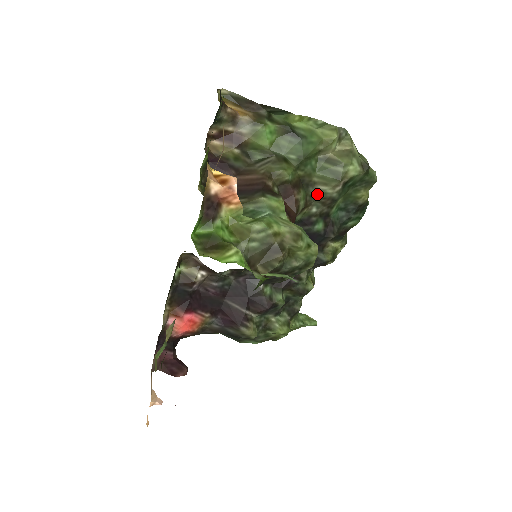
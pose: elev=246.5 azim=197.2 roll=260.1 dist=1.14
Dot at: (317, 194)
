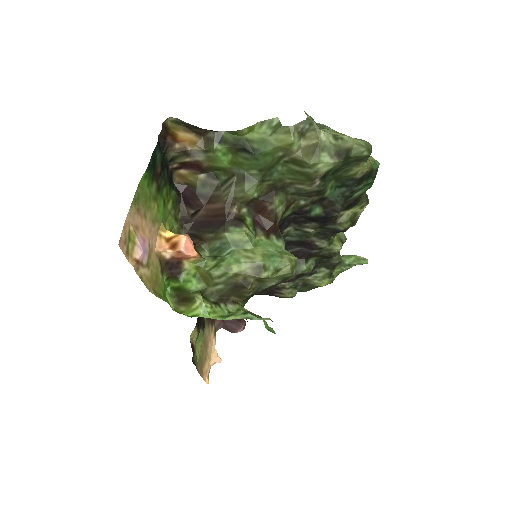
Dot at: (298, 191)
